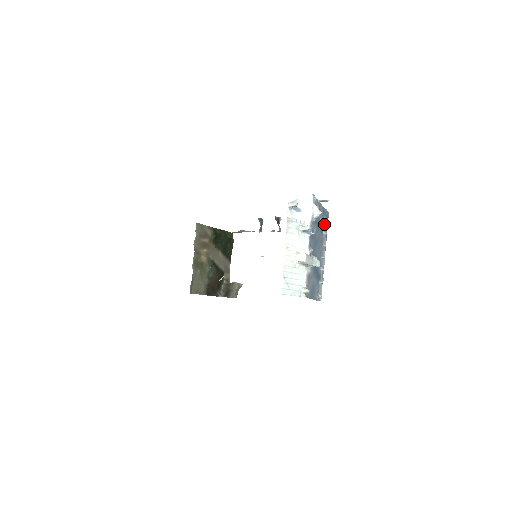
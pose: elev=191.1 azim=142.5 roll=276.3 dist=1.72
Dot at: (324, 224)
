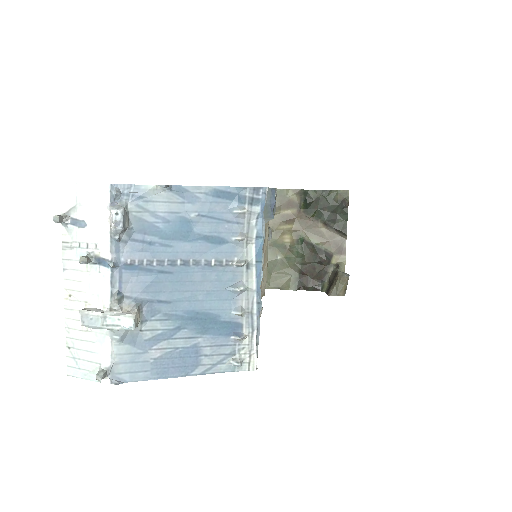
Dot at: (233, 219)
